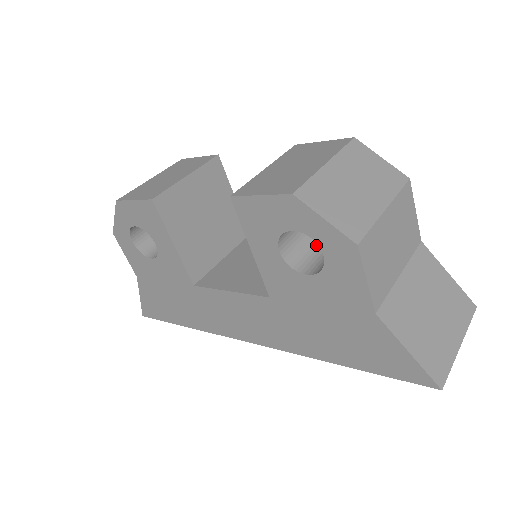
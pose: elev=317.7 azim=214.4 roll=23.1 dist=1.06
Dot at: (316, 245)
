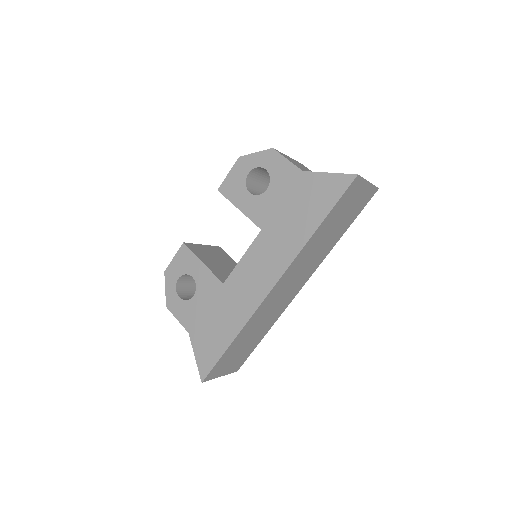
Dot at: occluded
